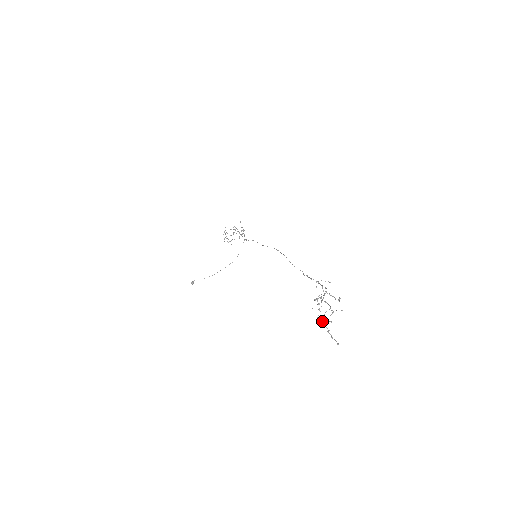
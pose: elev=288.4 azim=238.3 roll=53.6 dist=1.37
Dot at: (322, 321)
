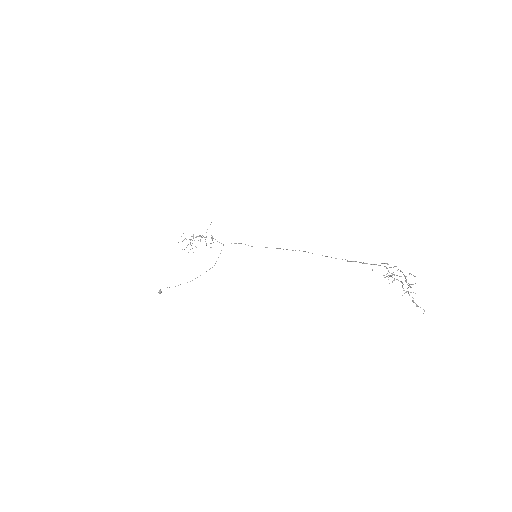
Dot at: occluded
